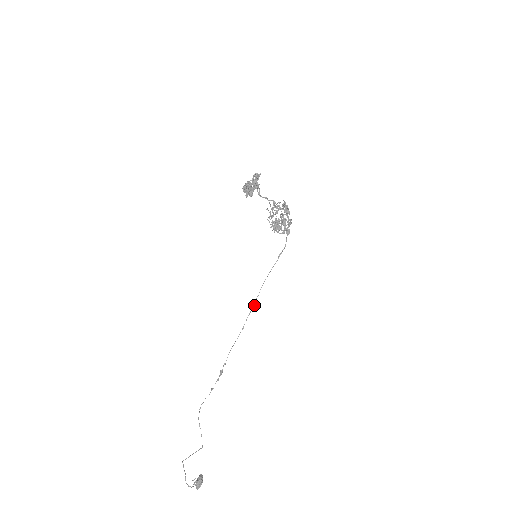
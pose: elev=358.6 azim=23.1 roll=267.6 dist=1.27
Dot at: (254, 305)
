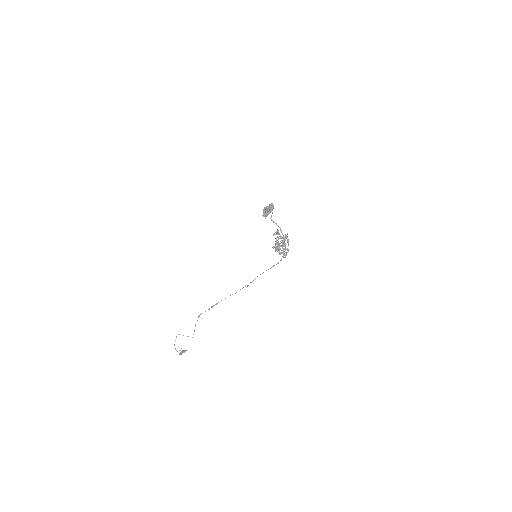
Dot at: (248, 285)
